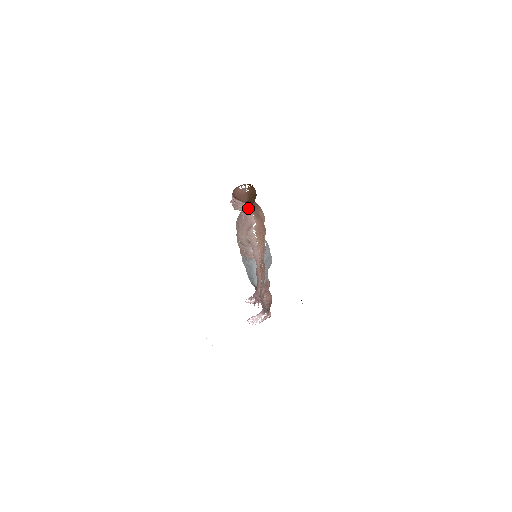
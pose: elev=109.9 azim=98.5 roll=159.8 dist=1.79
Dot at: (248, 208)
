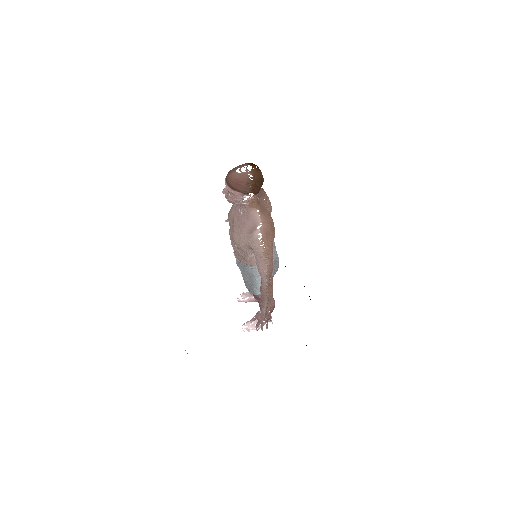
Dot at: (250, 201)
